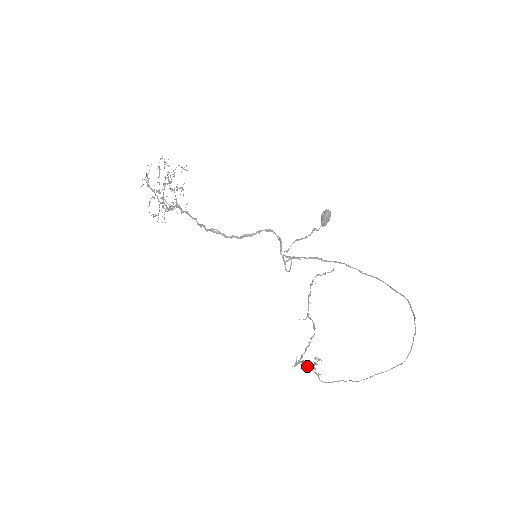
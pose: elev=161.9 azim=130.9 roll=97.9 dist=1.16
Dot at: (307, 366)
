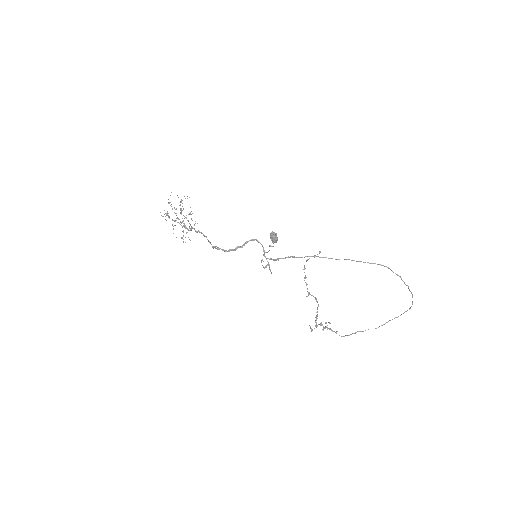
Dot at: occluded
